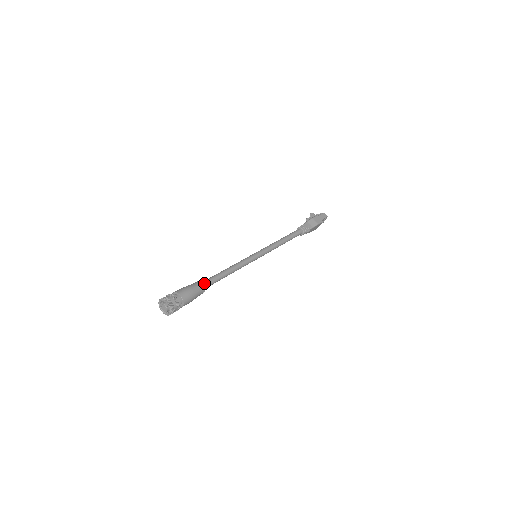
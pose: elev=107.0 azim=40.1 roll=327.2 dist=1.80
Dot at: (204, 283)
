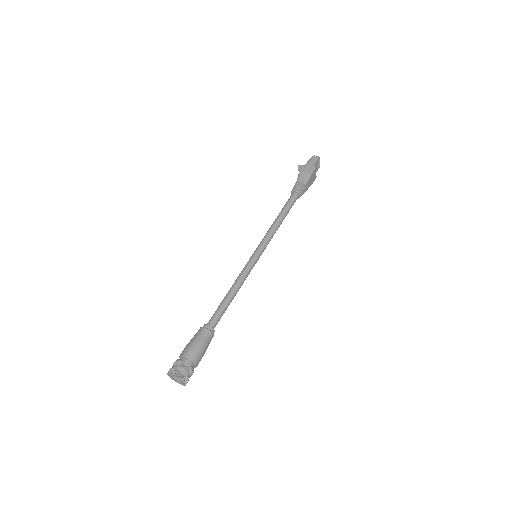
Dot at: (207, 326)
